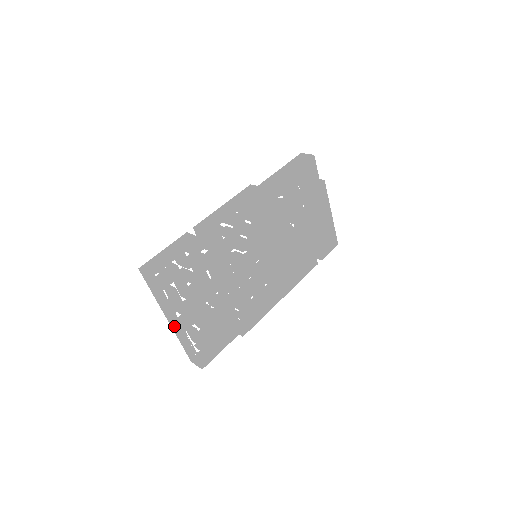
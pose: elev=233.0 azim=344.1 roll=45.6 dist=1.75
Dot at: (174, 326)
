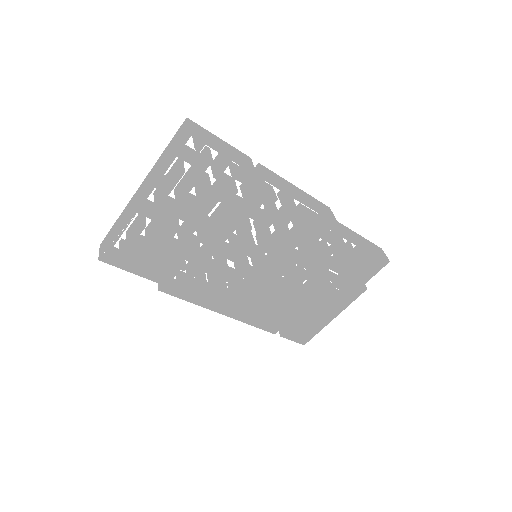
Dot at: (137, 197)
